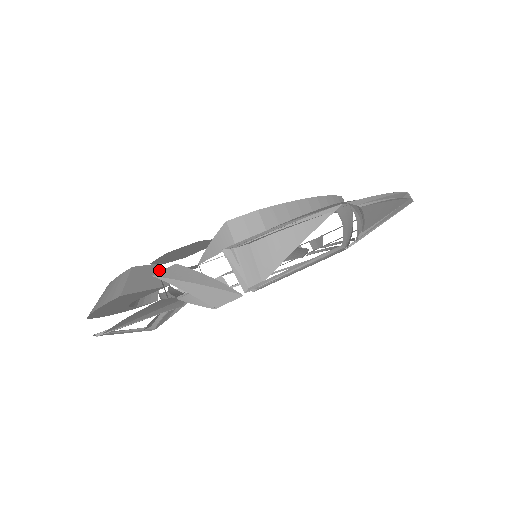
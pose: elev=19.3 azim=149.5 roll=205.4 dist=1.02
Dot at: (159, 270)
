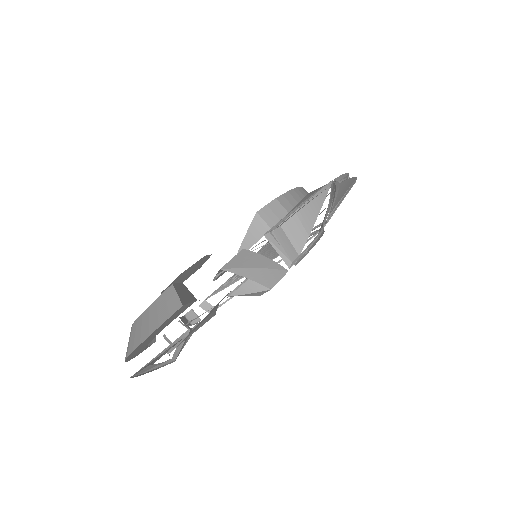
Dot at: (185, 288)
